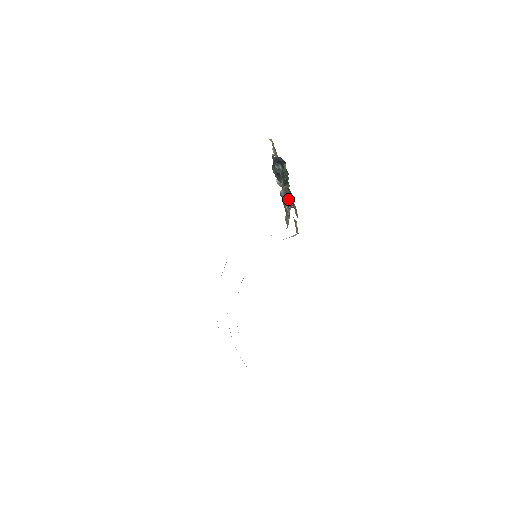
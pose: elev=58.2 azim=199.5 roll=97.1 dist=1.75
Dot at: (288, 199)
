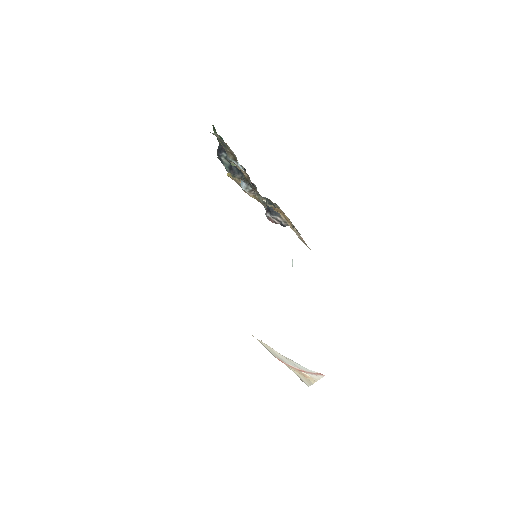
Dot at: (226, 146)
